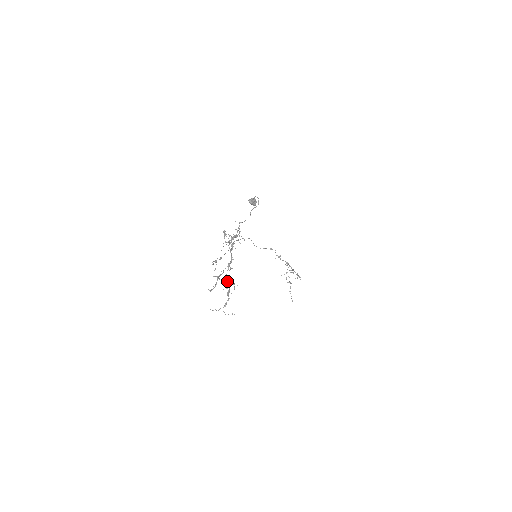
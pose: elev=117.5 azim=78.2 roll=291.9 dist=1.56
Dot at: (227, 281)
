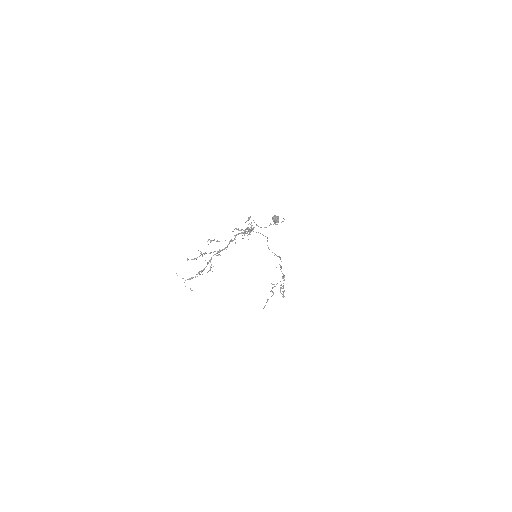
Dot at: (207, 262)
